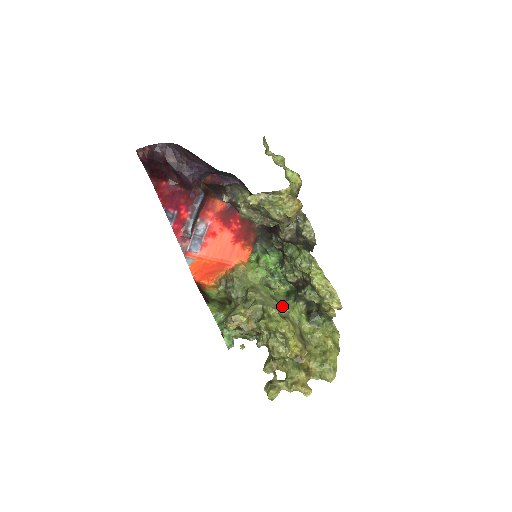
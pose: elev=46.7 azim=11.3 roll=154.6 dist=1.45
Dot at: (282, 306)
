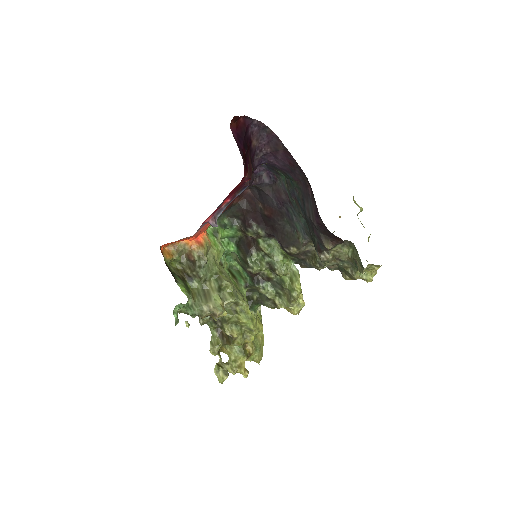
Dot at: occluded
